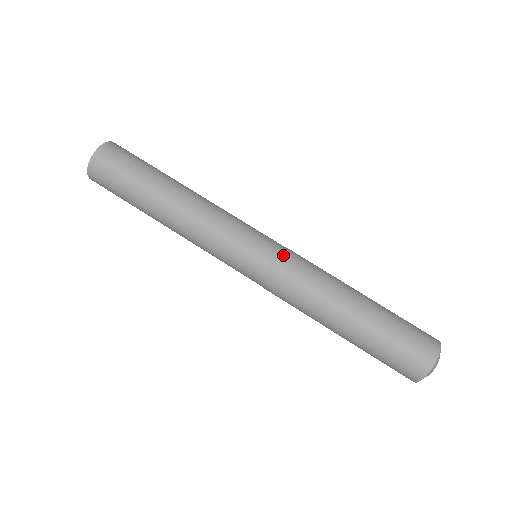
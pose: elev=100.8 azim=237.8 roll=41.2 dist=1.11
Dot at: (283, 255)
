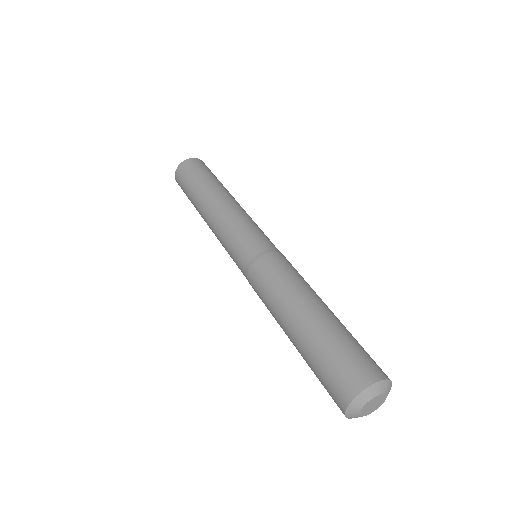
Dot at: (275, 251)
